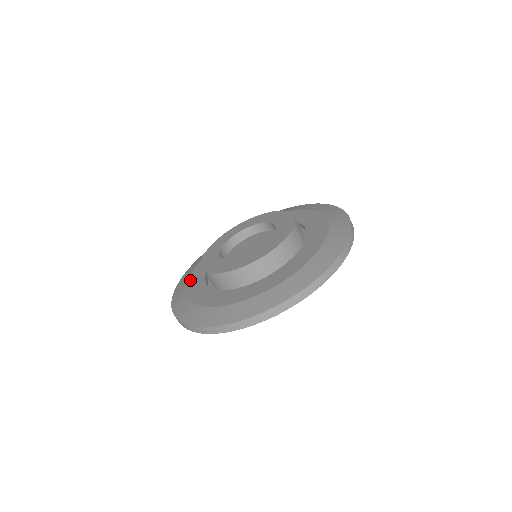
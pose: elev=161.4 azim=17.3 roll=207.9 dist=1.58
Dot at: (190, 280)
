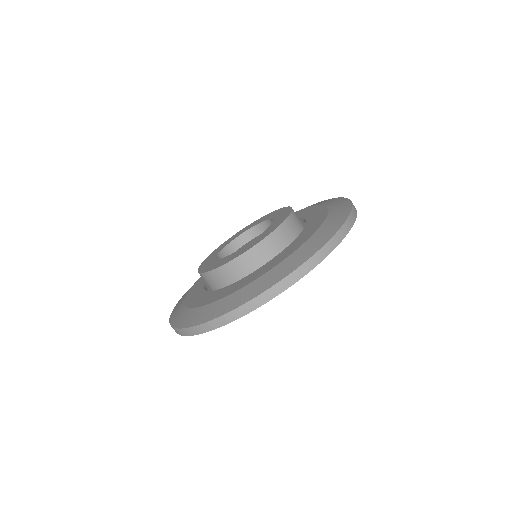
Dot at: (187, 300)
